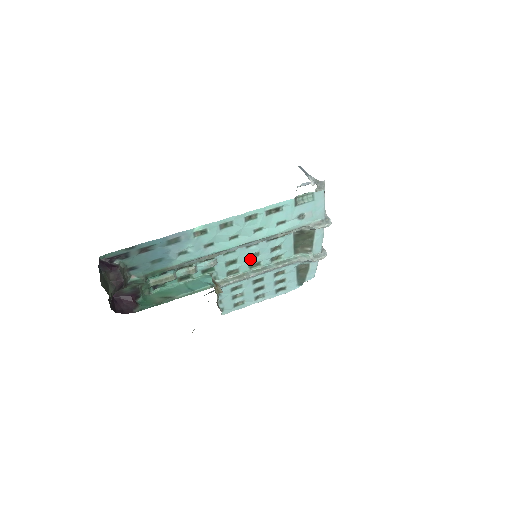
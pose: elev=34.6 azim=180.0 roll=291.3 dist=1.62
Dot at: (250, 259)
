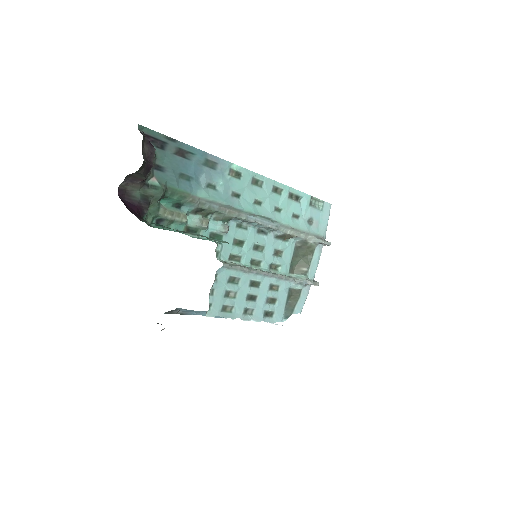
Dot at: (254, 251)
